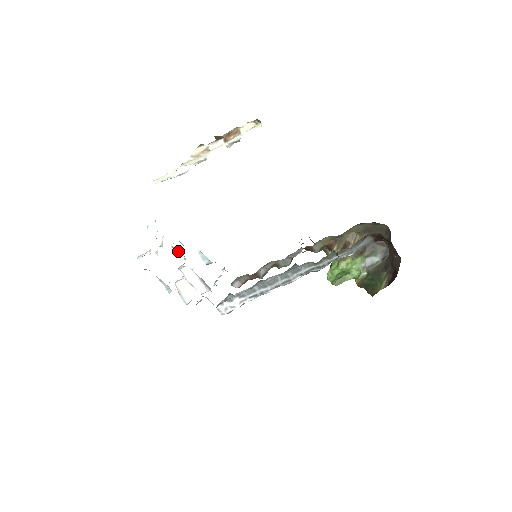
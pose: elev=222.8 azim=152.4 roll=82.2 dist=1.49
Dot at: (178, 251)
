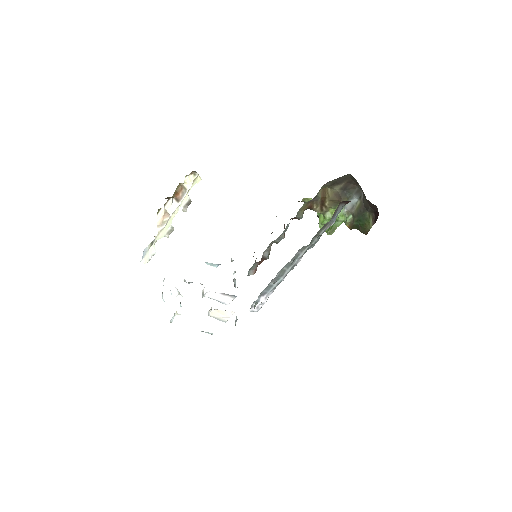
Dot at: (192, 282)
